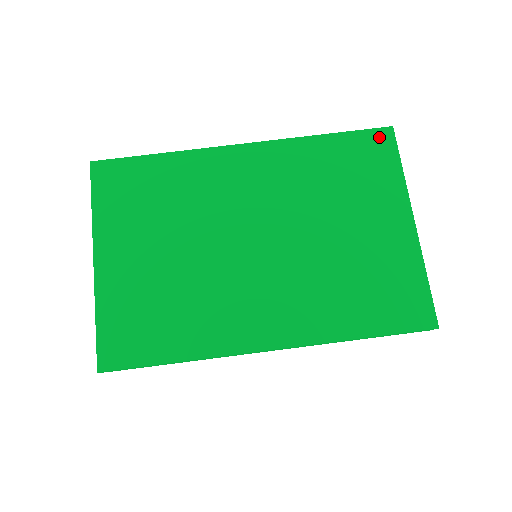
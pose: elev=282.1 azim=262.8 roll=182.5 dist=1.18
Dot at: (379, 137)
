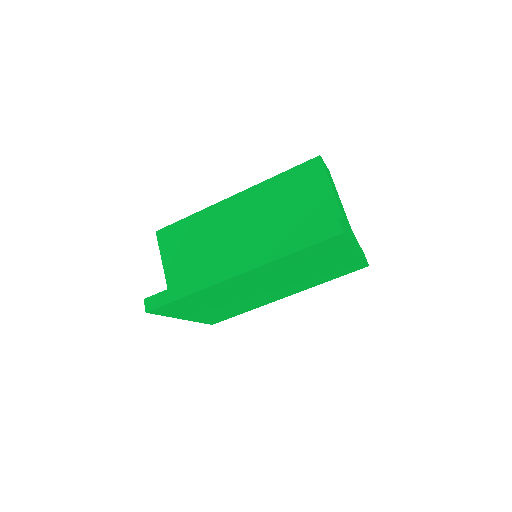
Dot at: (334, 240)
